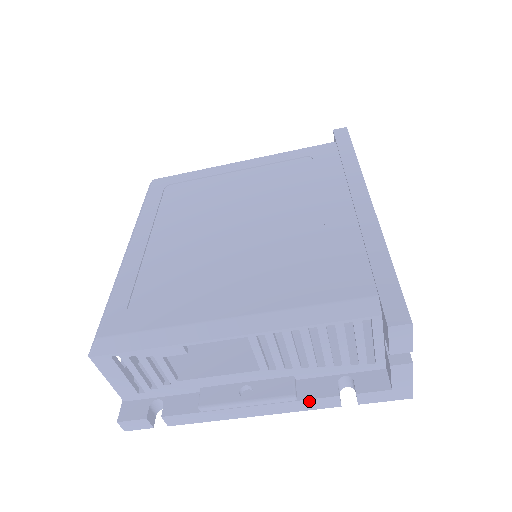
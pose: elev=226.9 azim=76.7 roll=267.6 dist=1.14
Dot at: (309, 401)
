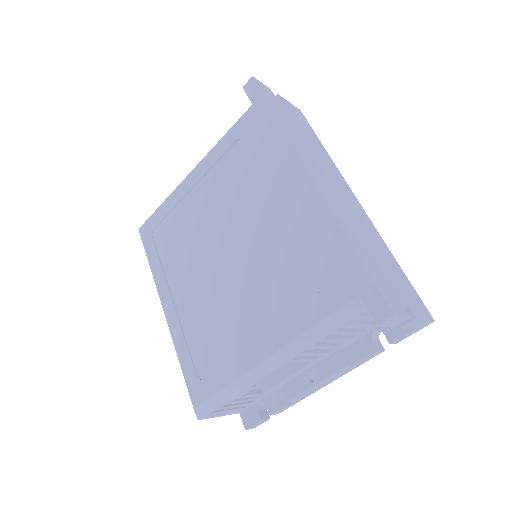
Dot at: (359, 362)
